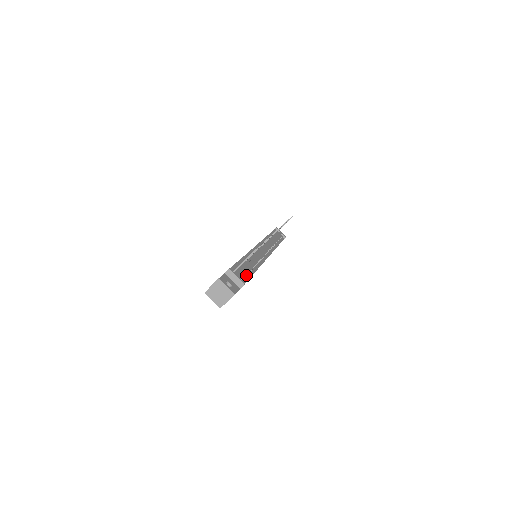
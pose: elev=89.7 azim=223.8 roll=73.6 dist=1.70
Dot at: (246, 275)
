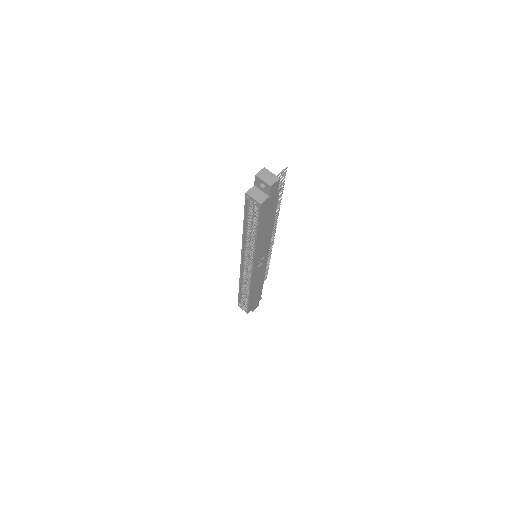
Dot at: occluded
